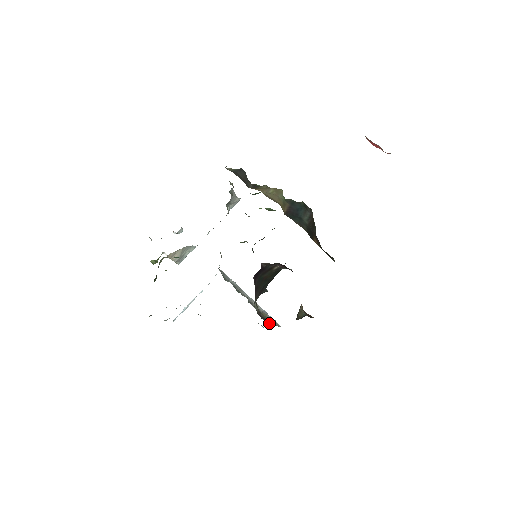
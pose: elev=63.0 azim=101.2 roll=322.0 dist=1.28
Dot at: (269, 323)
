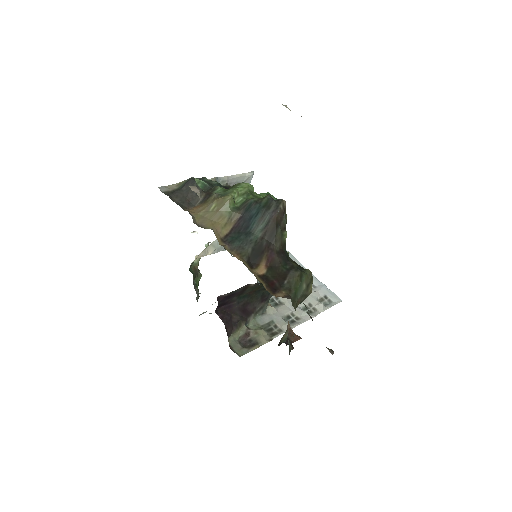
Dot at: (249, 351)
